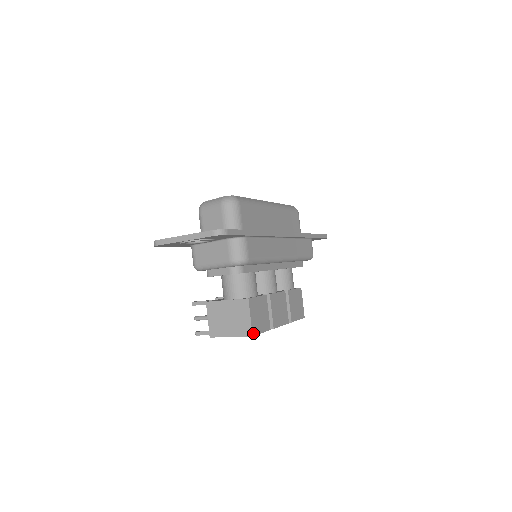
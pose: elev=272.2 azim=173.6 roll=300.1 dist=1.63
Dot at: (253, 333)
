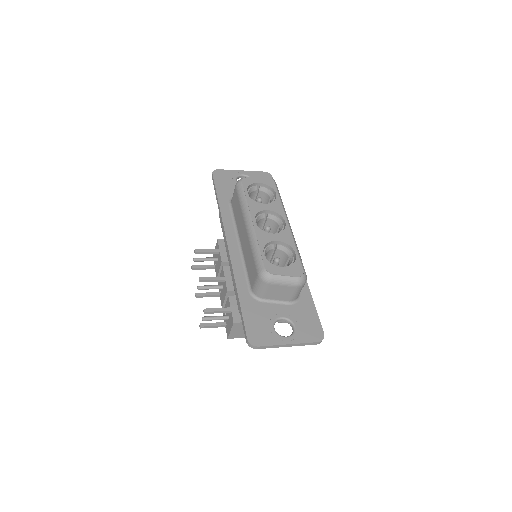
Dot at: occluded
